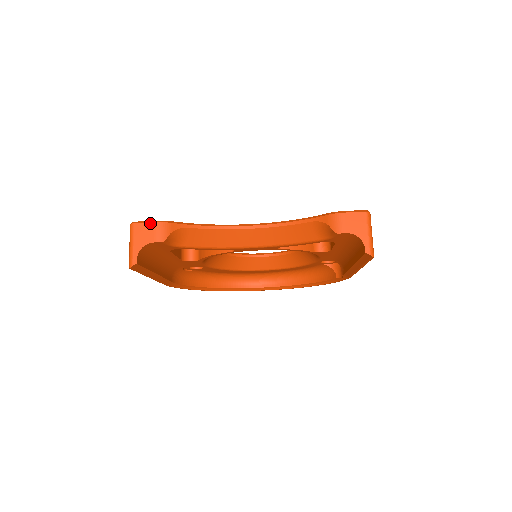
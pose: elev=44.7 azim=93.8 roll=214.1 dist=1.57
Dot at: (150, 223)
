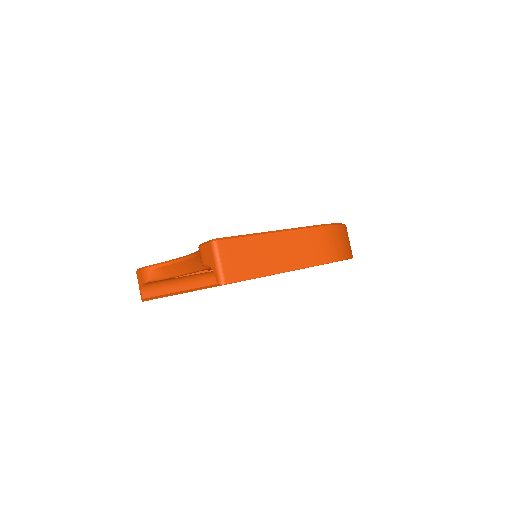
Dot at: (140, 270)
